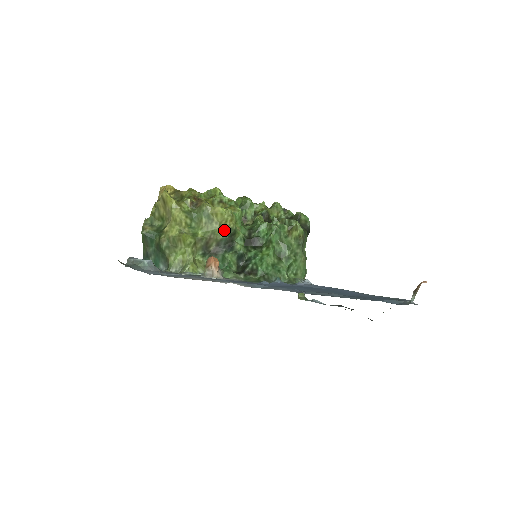
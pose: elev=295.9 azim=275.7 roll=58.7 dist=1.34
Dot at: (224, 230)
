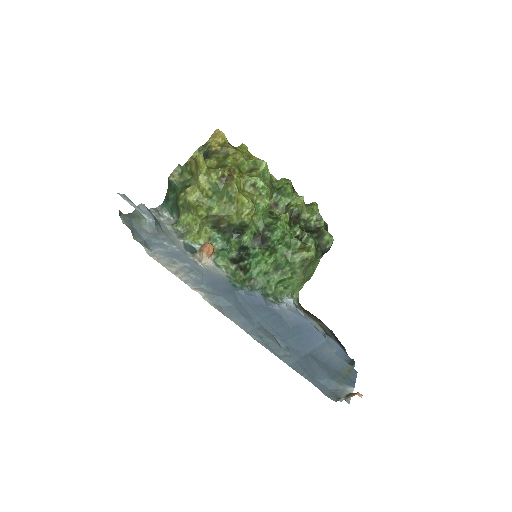
Dot at: (238, 219)
